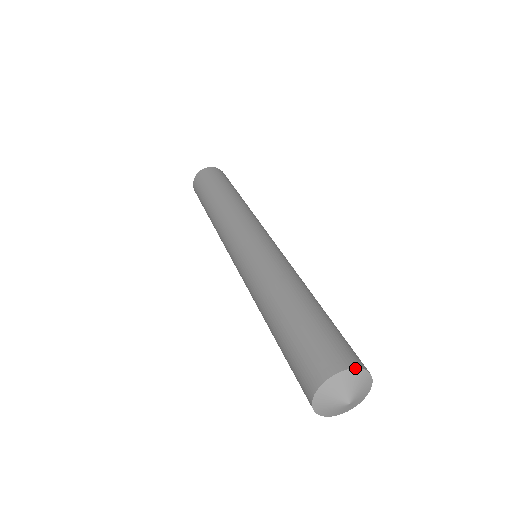
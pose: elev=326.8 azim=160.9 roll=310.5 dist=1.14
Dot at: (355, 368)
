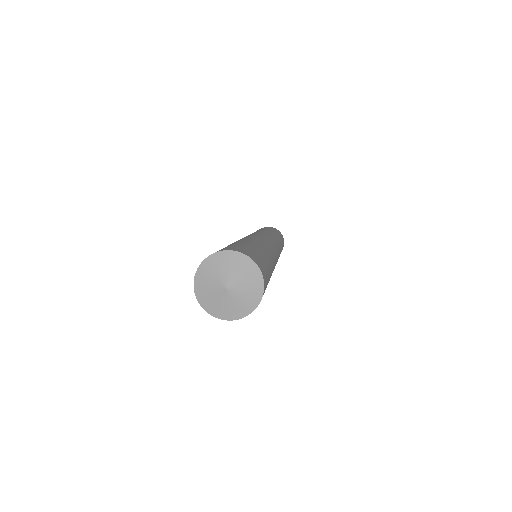
Dot at: (211, 255)
